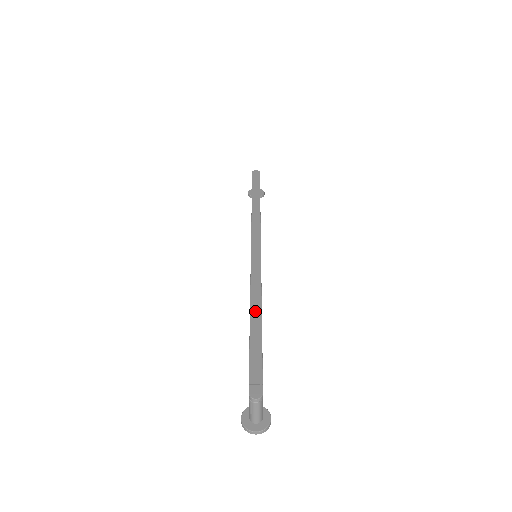
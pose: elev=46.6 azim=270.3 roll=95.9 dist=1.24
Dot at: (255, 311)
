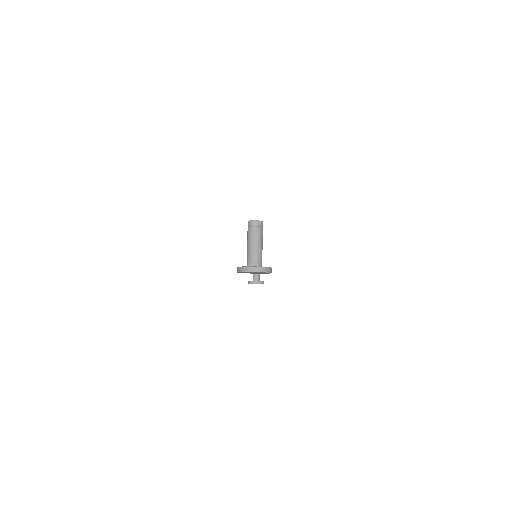
Dot at: occluded
